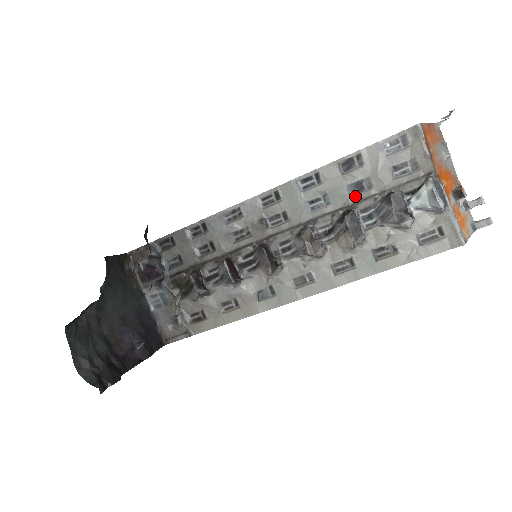
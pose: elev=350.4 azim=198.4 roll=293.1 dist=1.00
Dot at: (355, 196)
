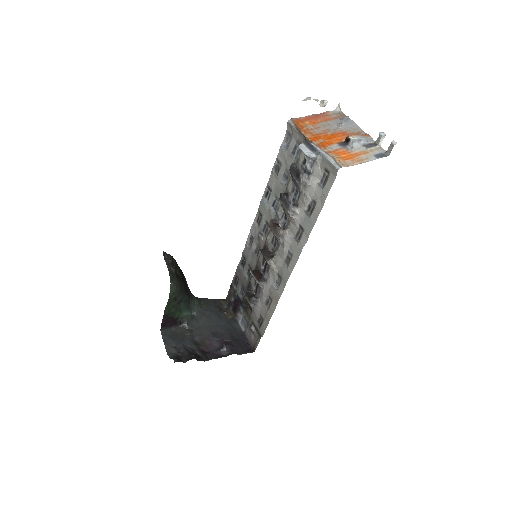
Dot at: (286, 185)
